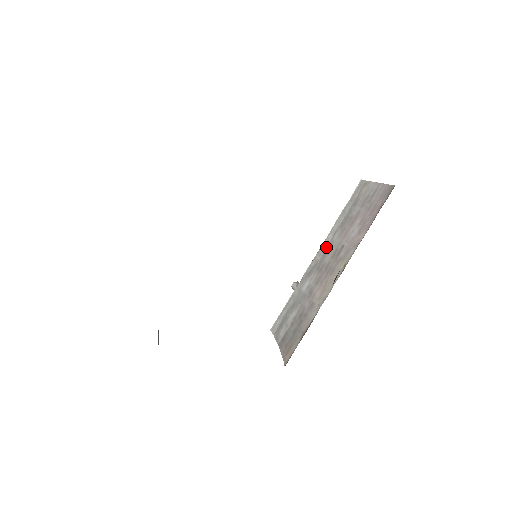
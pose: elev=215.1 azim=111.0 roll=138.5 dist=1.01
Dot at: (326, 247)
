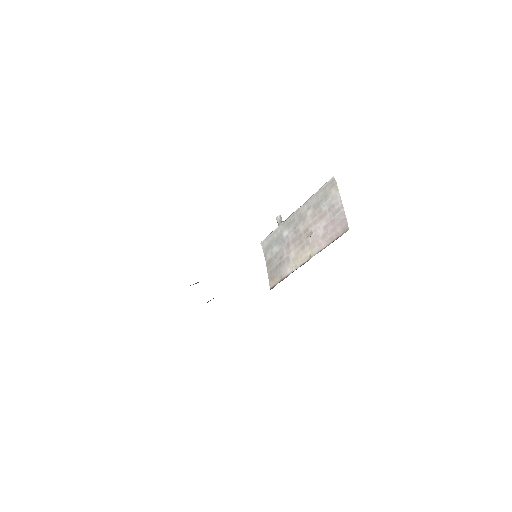
Dot at: (302, 214)
